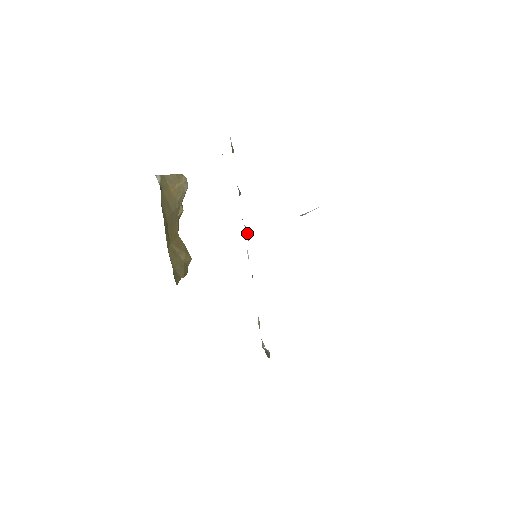
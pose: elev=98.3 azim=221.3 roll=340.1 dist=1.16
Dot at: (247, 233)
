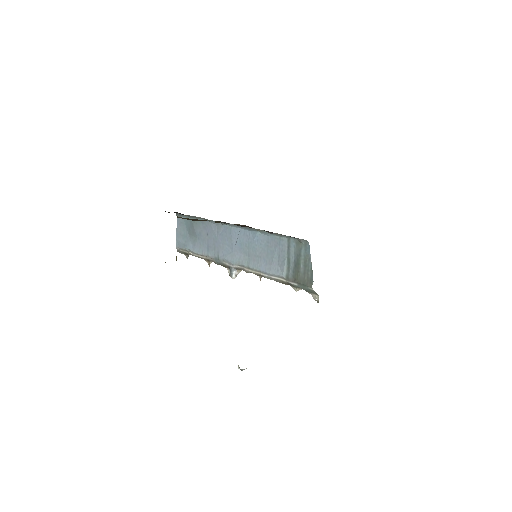
Dot at: (234, 268)
